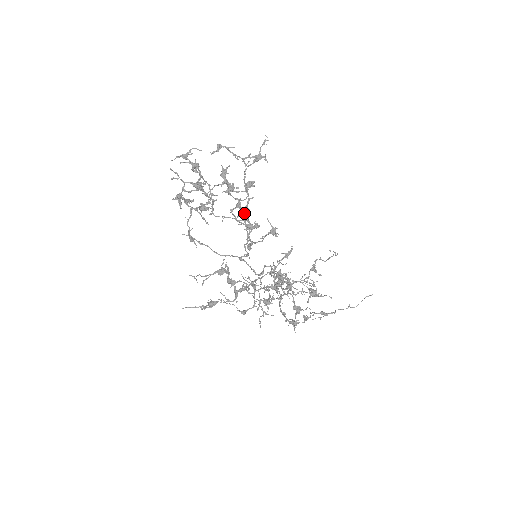
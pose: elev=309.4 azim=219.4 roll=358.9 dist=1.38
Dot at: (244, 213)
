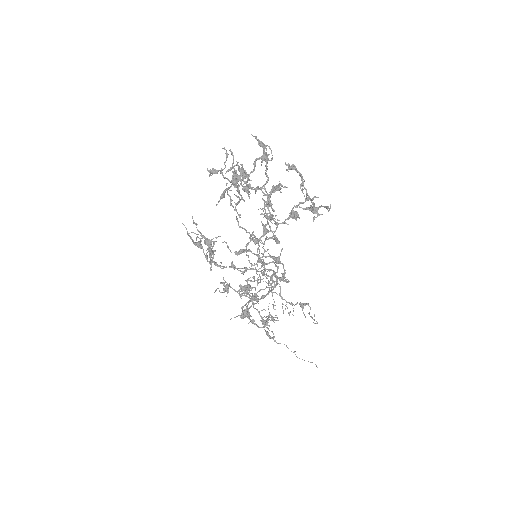
Dot at: (264, 228)
